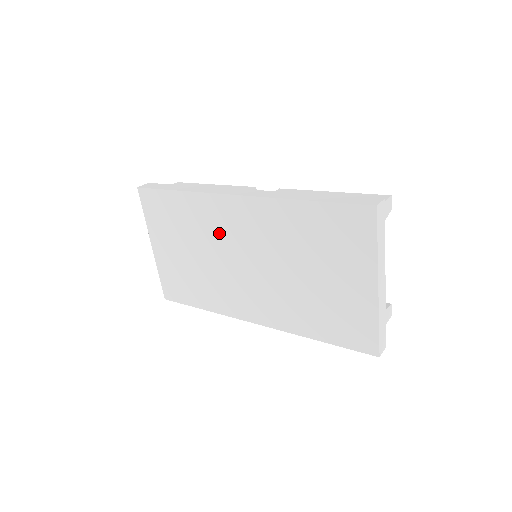
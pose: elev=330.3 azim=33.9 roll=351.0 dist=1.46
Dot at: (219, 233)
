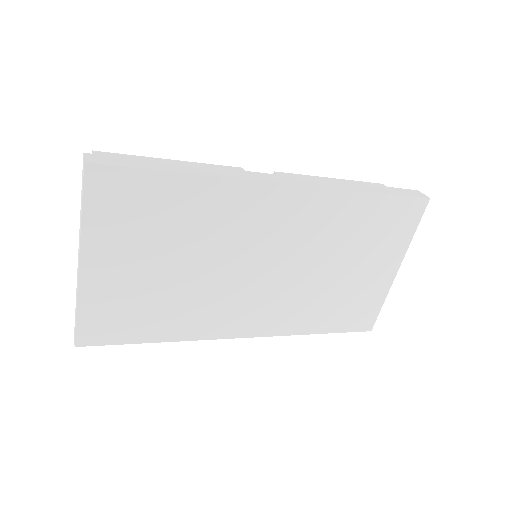
Dot at: (239, 233)
